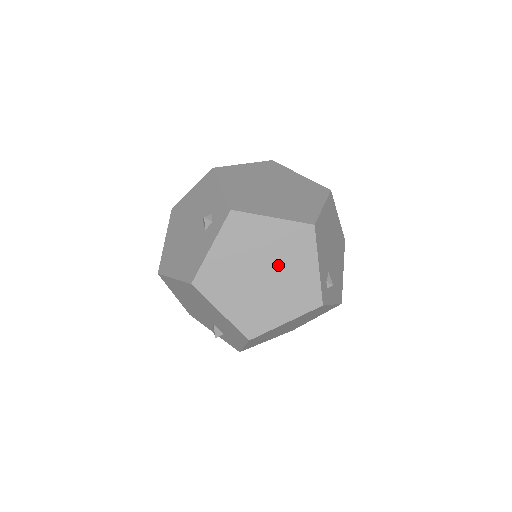
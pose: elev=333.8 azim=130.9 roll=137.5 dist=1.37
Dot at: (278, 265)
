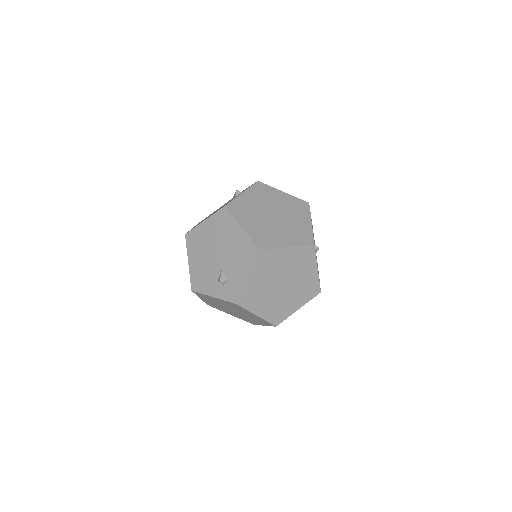
Dot at: (285, 214)
